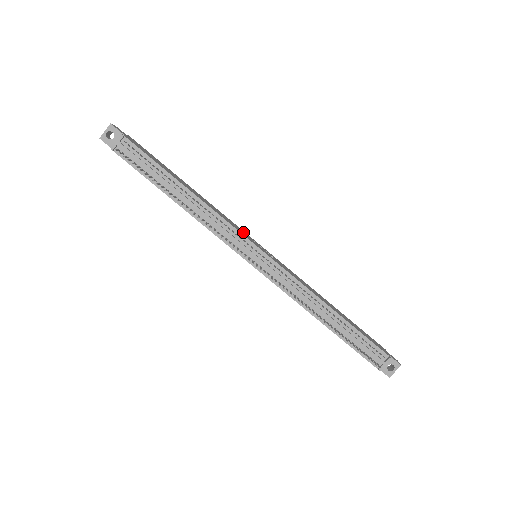
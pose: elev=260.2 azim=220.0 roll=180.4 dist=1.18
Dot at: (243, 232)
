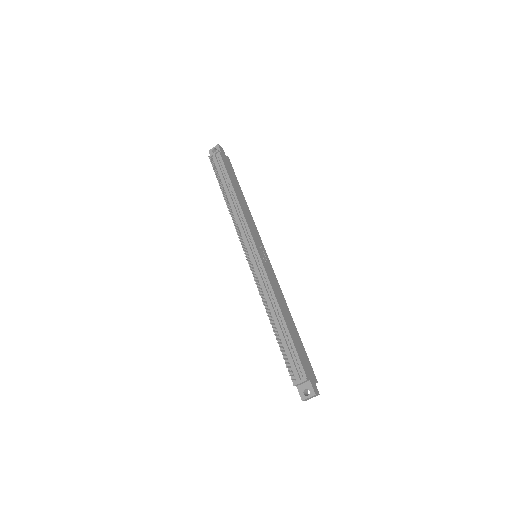
Dot at: (258, 237)
